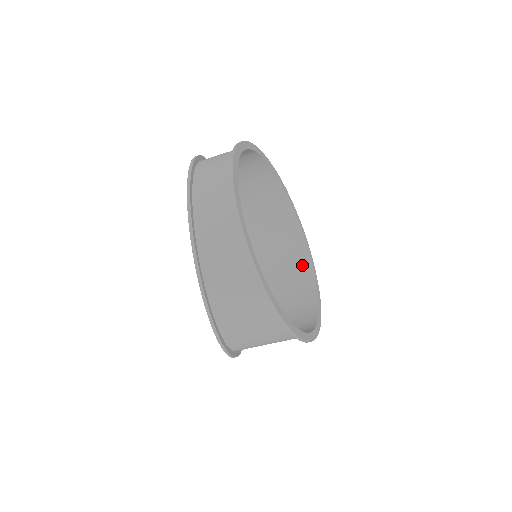
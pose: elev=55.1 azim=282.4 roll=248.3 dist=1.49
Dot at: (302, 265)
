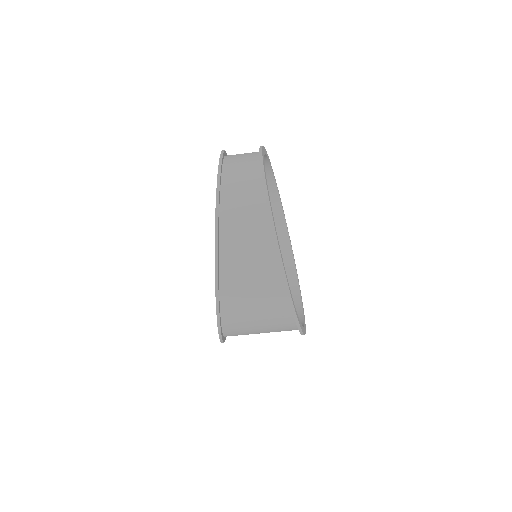
Dot at: occluded
